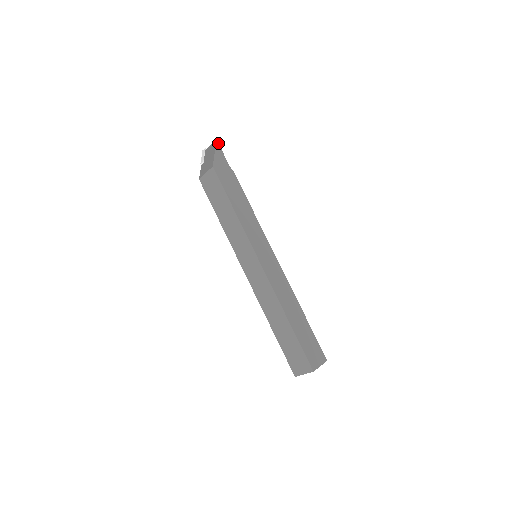
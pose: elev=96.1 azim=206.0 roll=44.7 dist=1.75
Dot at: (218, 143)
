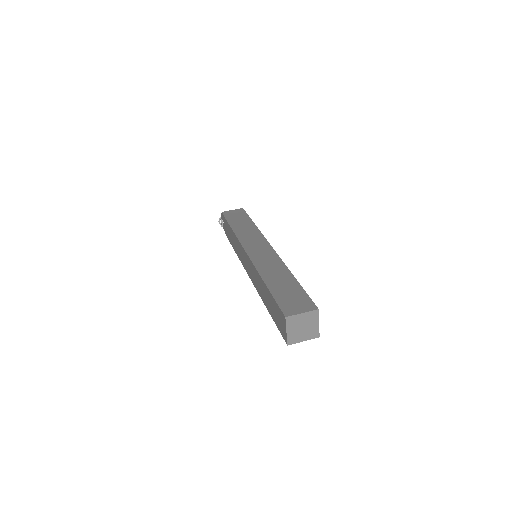
Dot at: occluded
